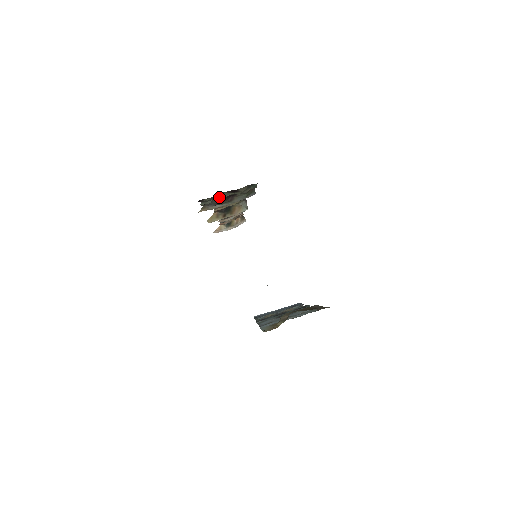
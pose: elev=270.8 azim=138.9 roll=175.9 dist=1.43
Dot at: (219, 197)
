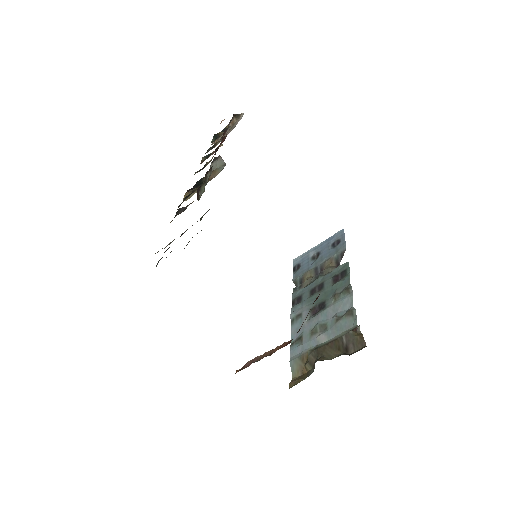
Dot at: occluded
